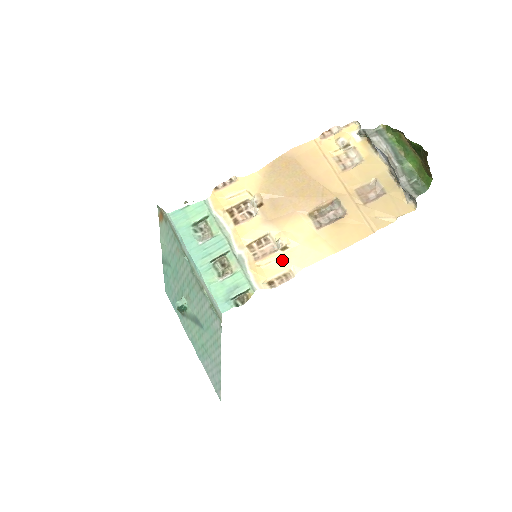
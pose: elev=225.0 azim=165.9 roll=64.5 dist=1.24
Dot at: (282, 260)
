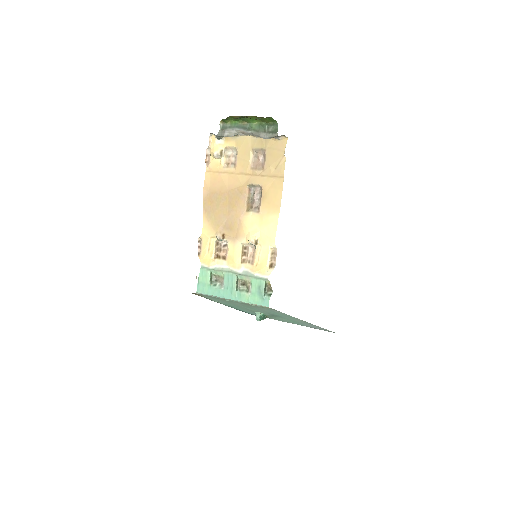
Dot at: (262, 249)
